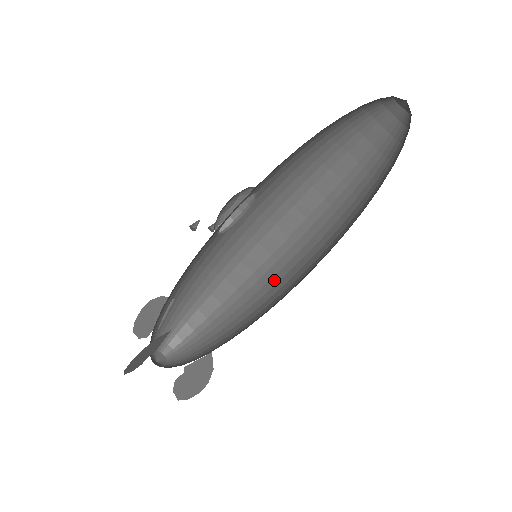
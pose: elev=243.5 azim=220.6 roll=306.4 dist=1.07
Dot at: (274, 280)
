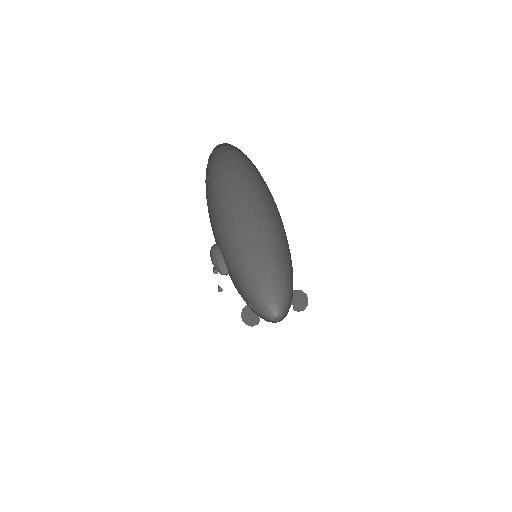
Dot at: (264, 239)
